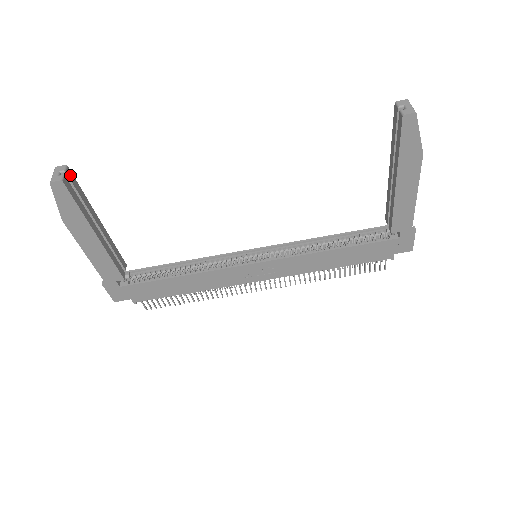
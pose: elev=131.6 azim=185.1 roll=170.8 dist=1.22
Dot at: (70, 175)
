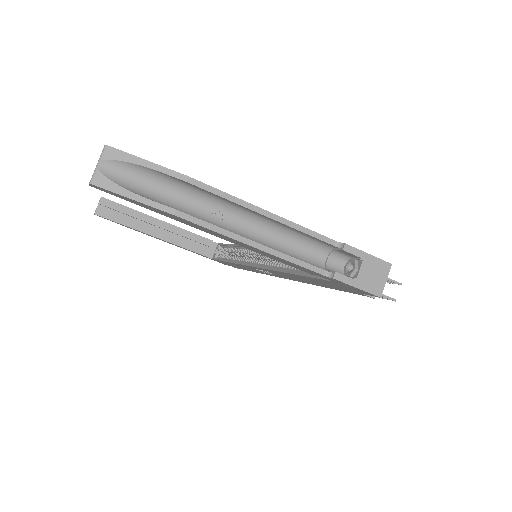
Dot at: (107, 203)
